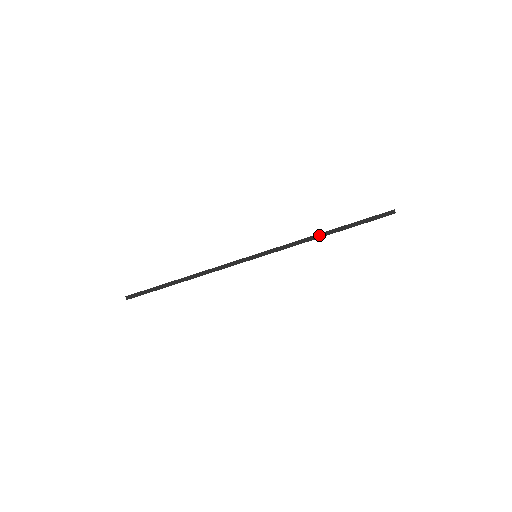
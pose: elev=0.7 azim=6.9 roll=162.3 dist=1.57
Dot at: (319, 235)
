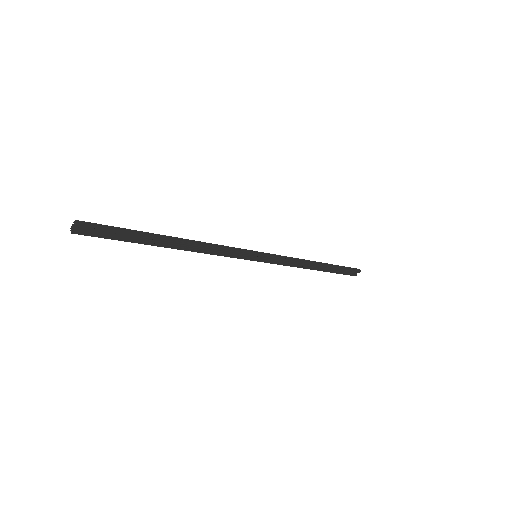
Dot at: (312, 262)
